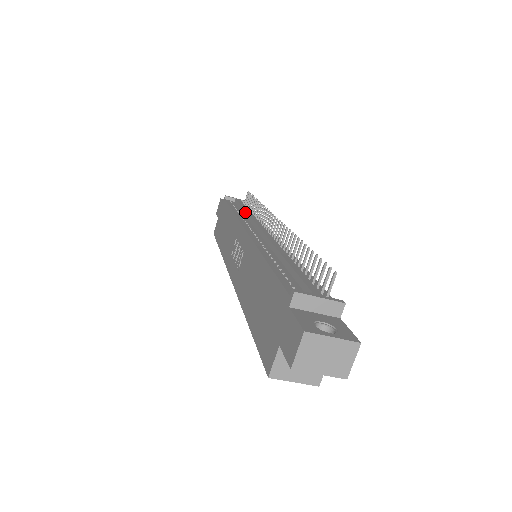
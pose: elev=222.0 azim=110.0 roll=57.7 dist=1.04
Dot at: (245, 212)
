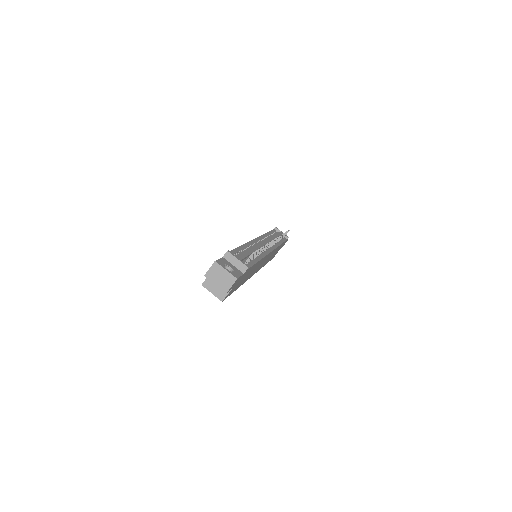
Dot at: (273, 236)
